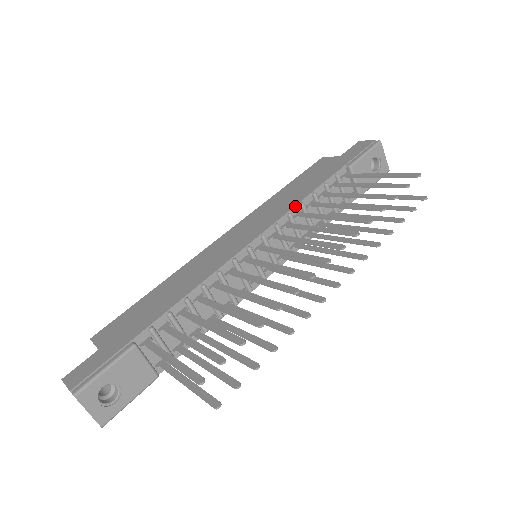
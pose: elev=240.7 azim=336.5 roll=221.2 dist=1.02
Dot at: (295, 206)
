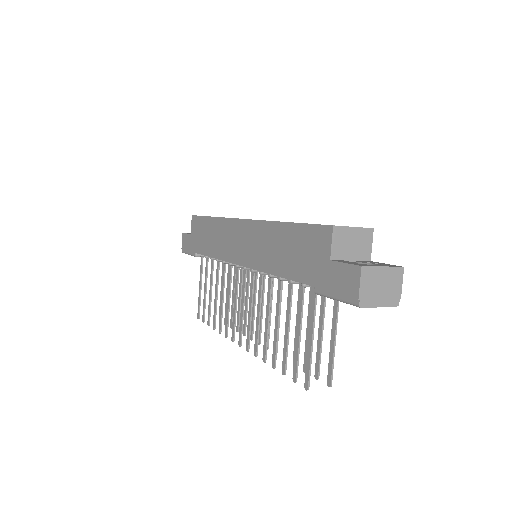
Dot at: (264, 272)
